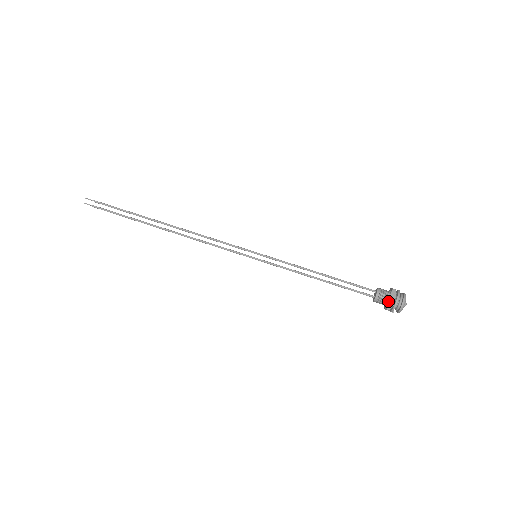
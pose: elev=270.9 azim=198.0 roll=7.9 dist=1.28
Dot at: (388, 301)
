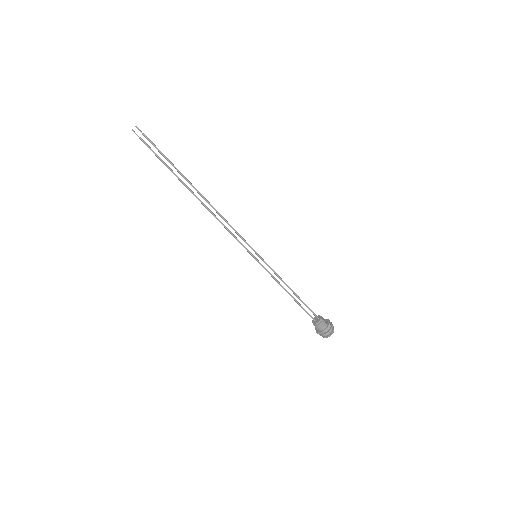
Dot at: (322, 330)
